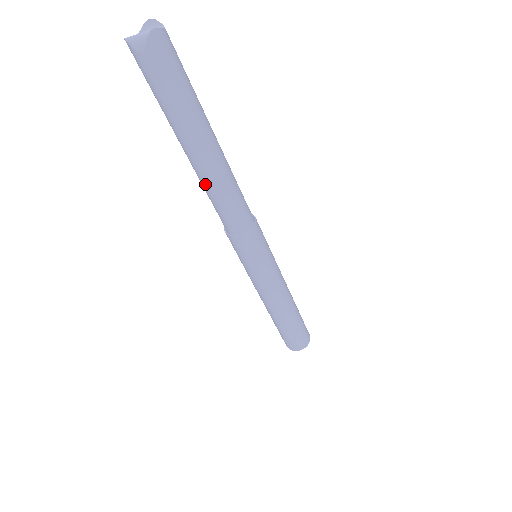
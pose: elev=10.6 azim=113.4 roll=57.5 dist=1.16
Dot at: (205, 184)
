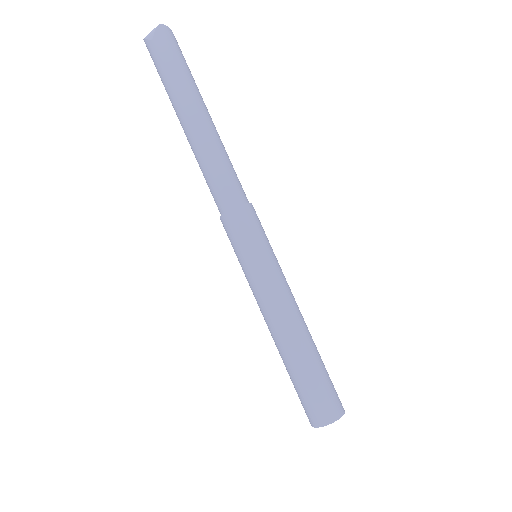
Dot at: (197, 153)
